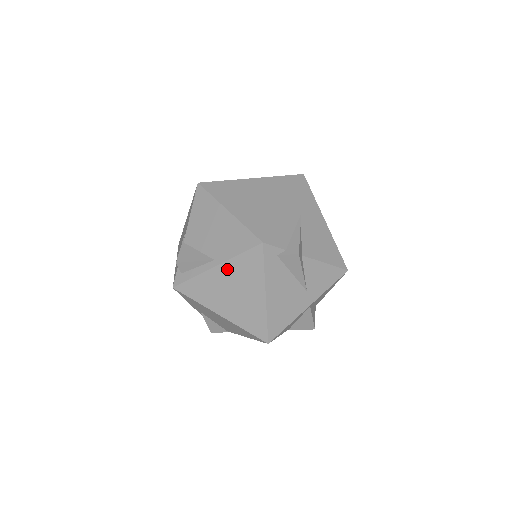
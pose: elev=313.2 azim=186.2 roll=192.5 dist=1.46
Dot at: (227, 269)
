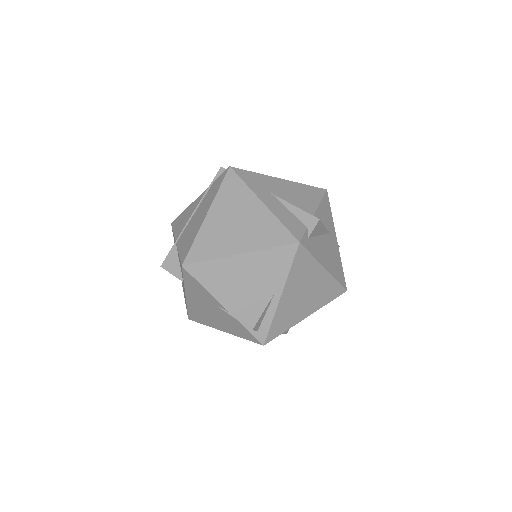
Dot at: (290, 288)
